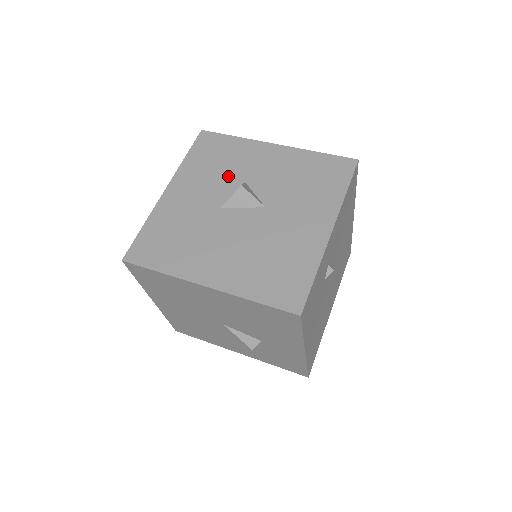
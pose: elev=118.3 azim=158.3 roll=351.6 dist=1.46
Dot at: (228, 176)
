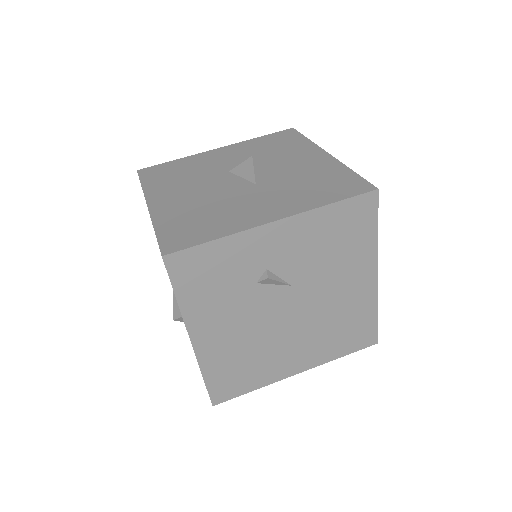
Dot at: (264, 157)
